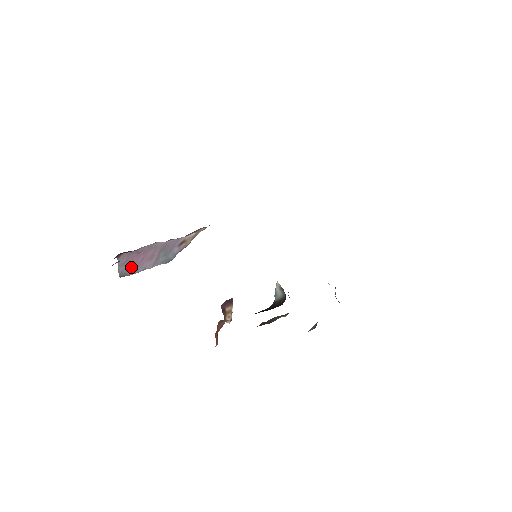
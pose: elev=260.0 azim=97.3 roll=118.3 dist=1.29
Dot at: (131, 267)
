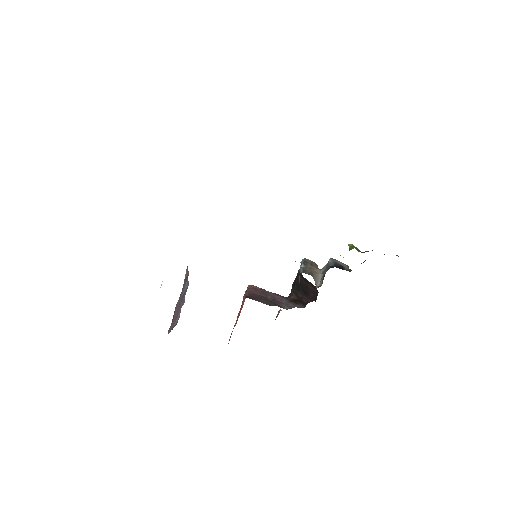
Dot at: (176, 320)
